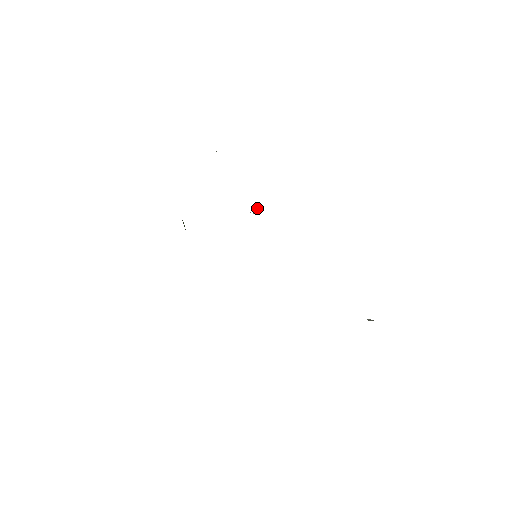
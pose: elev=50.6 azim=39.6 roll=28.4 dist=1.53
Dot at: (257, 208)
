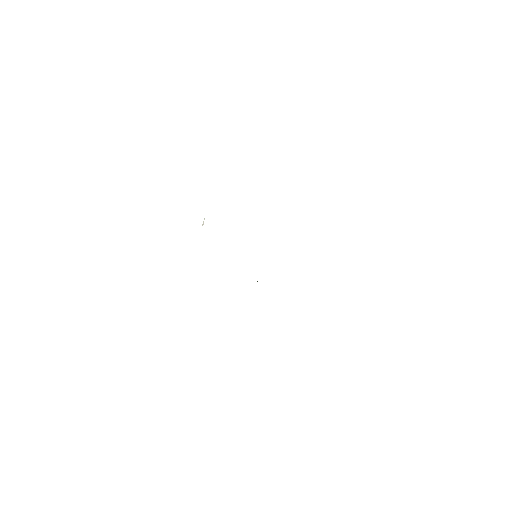
Dot at: occluded
